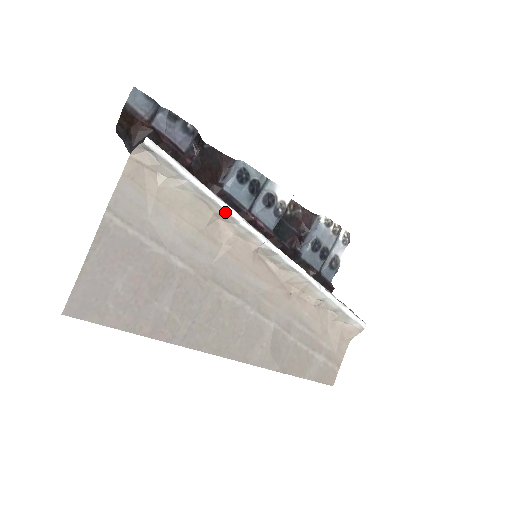
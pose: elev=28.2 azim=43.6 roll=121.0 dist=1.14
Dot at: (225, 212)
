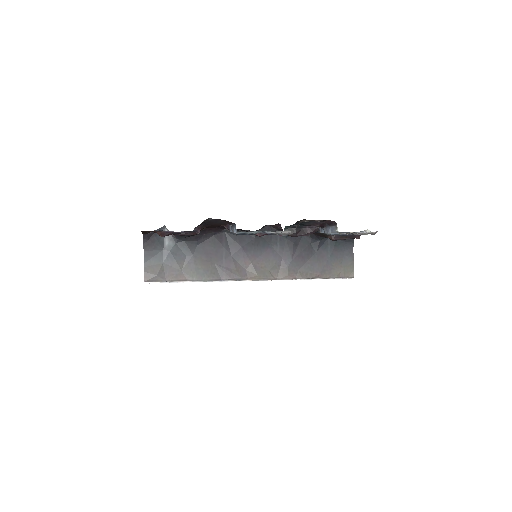
Dot at: (205, 280)
